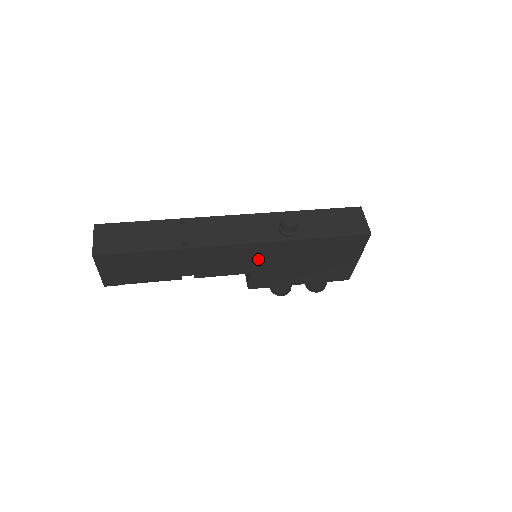
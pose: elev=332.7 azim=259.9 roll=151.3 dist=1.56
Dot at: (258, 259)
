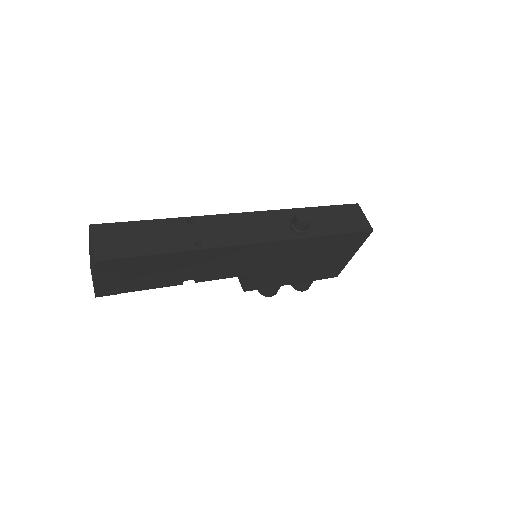
Dot at: (265, 259)
